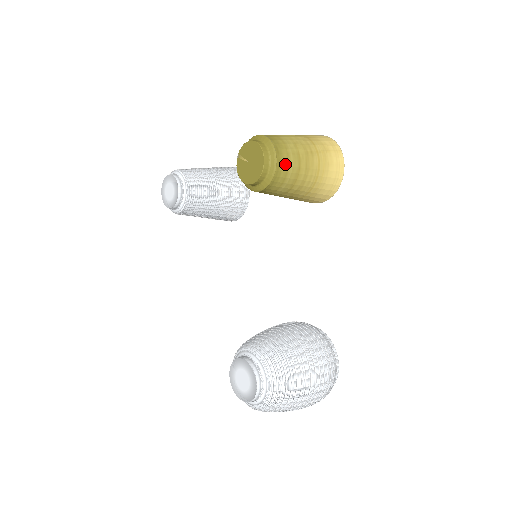
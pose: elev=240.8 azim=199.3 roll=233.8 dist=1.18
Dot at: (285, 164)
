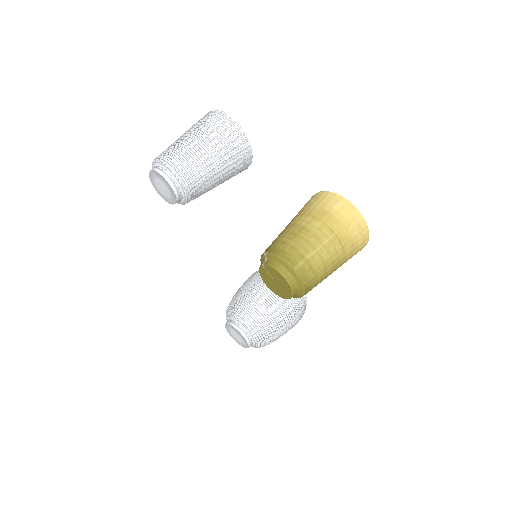
Dot at: occluded
